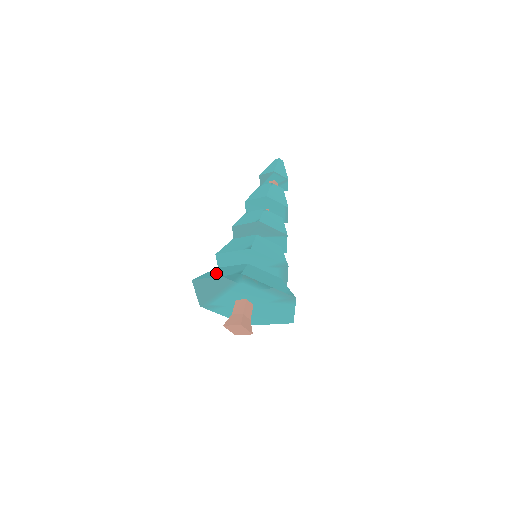
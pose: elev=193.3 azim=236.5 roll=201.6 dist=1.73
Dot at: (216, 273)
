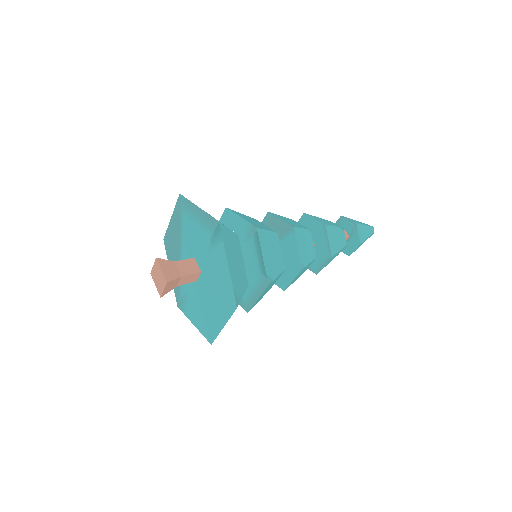
Dot at: occluded
